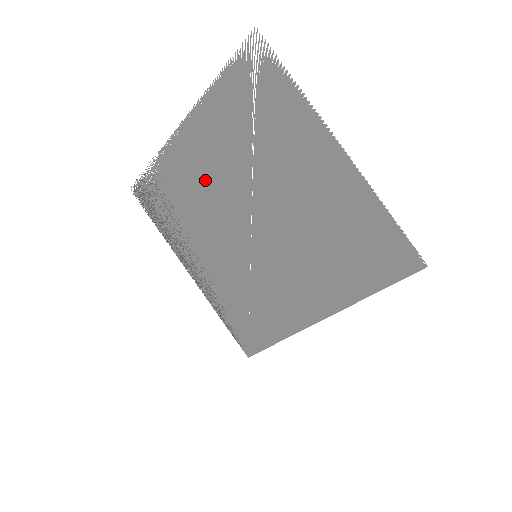
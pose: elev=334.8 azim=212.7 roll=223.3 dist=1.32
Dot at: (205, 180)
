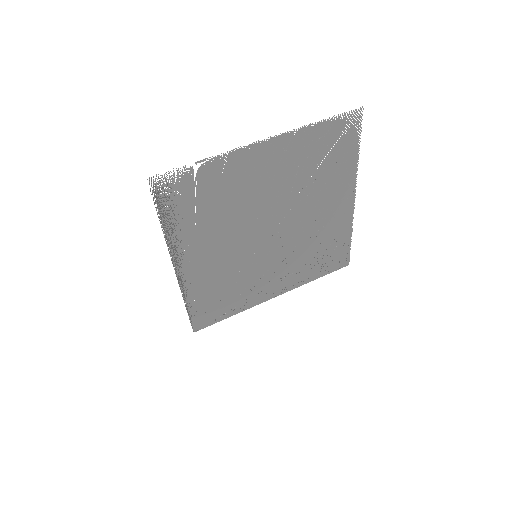
Dot at: (251, 193)
